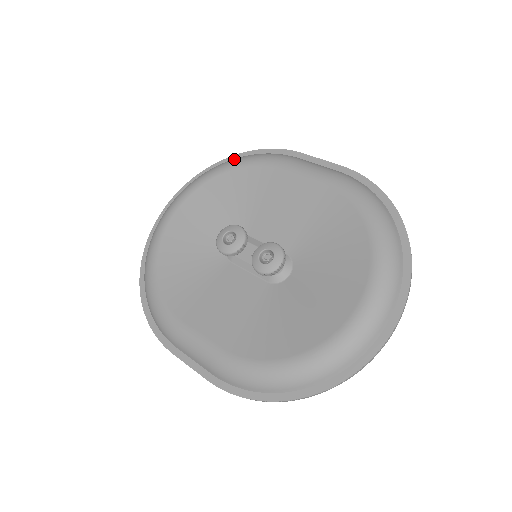
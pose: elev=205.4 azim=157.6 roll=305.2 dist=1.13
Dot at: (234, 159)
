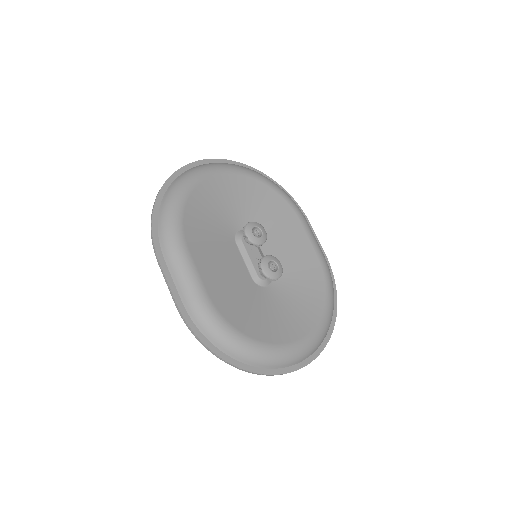
Dot at: occluded
